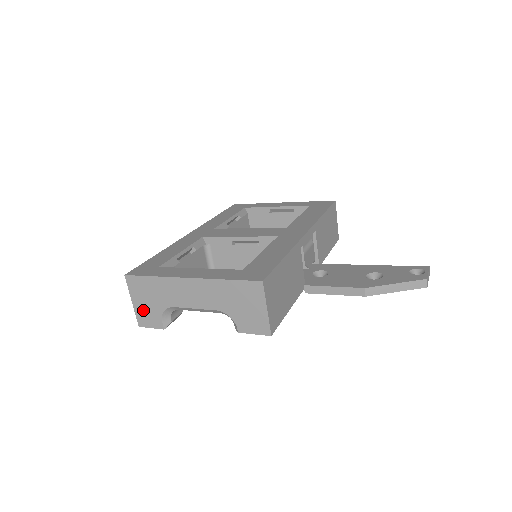
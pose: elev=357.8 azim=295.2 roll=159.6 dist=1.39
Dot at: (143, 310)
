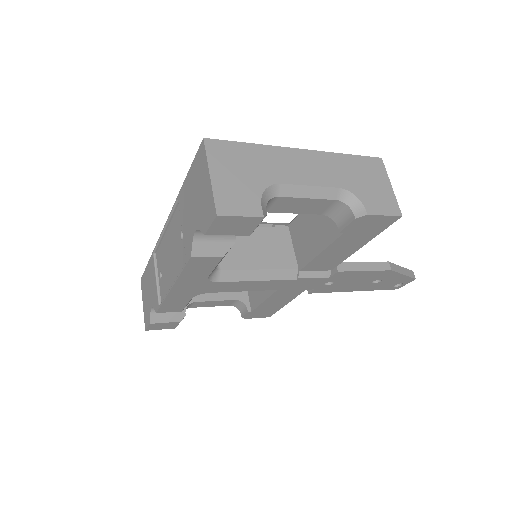
Dot at: (229, 188)
